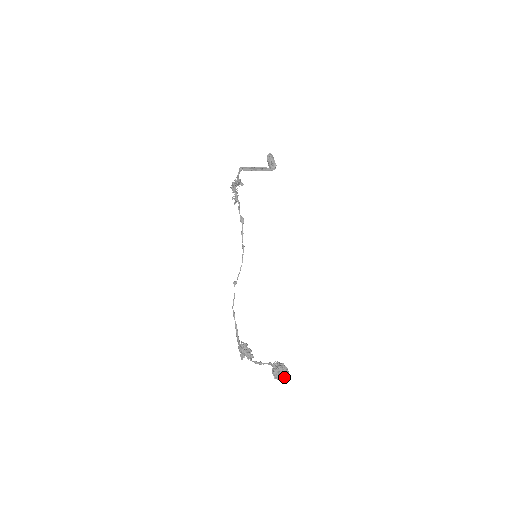
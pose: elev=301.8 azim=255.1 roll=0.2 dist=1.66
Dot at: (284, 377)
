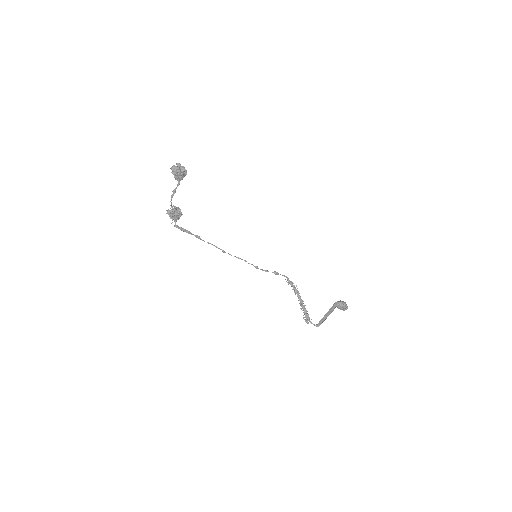
Dot at: (175, 168)
